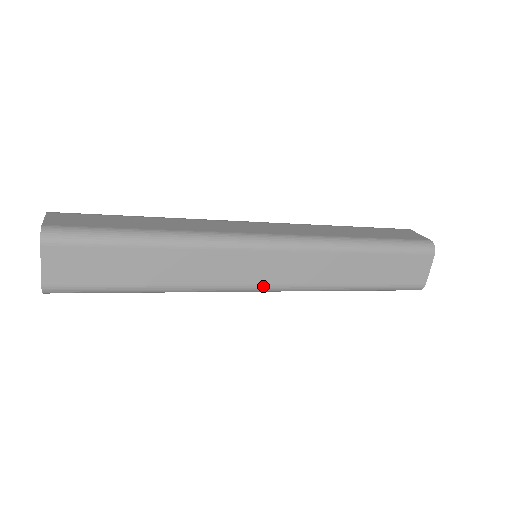
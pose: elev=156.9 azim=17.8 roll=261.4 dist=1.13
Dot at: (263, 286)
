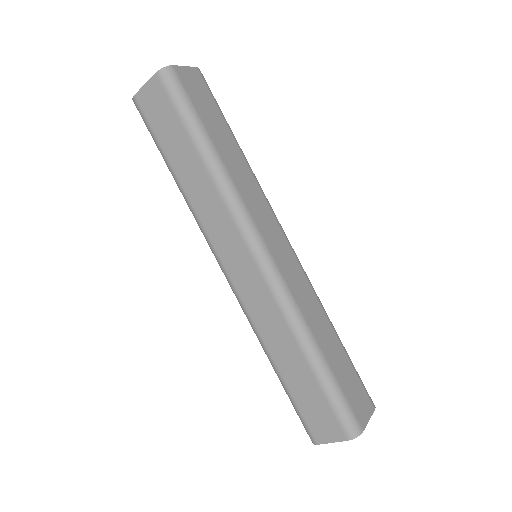
Dot at: (226, 272)
